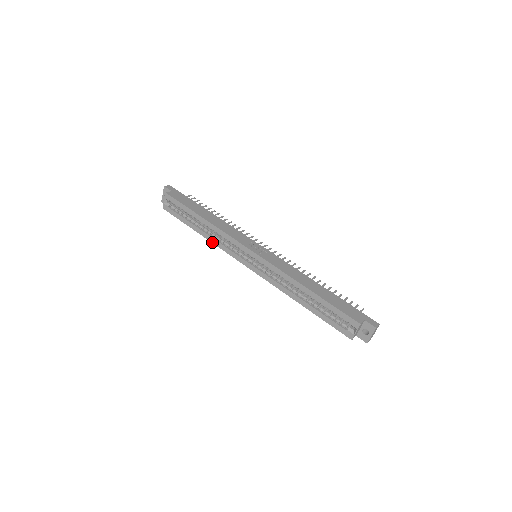
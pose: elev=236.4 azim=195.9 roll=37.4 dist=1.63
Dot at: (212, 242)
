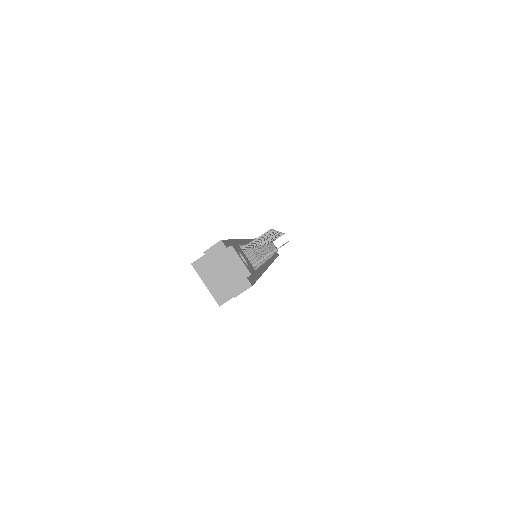
Dot at: occluded
